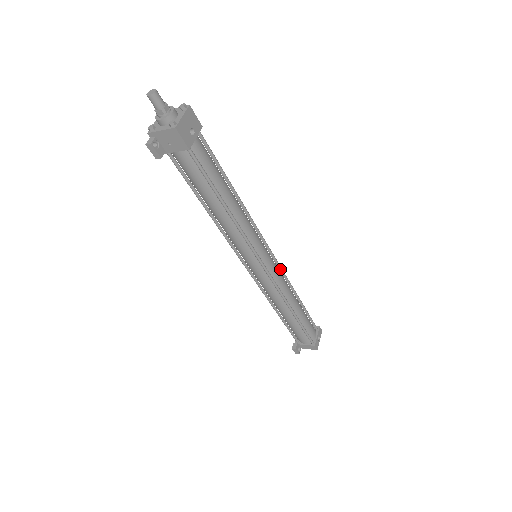
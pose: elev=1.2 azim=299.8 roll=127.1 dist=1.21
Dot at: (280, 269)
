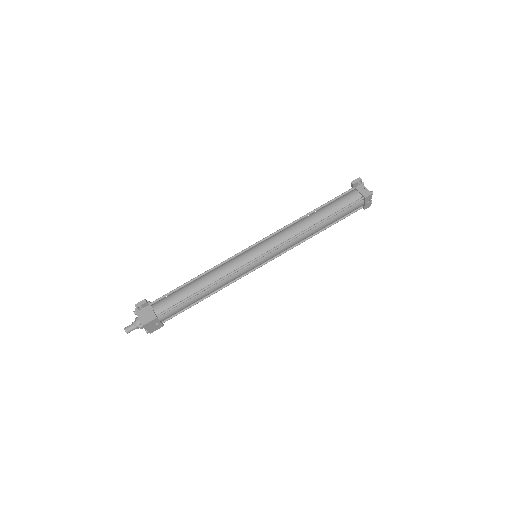
Dot at: (282, 246)
